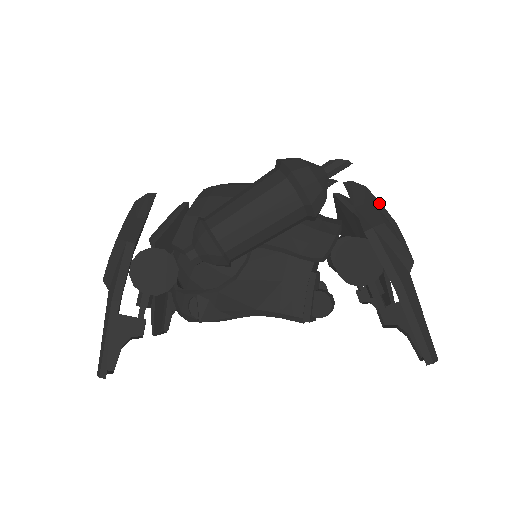
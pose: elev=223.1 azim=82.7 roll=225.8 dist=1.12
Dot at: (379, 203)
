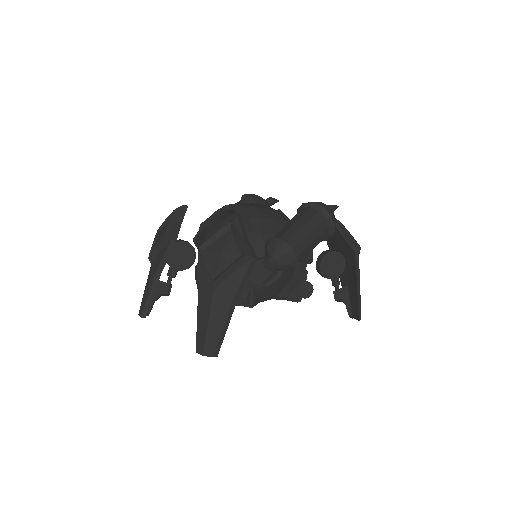
Dot at: occluded
